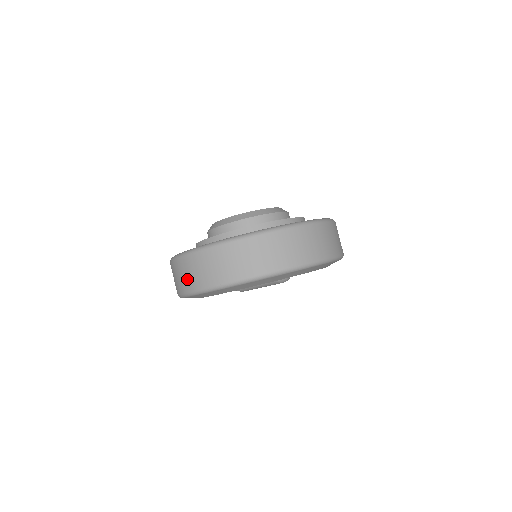
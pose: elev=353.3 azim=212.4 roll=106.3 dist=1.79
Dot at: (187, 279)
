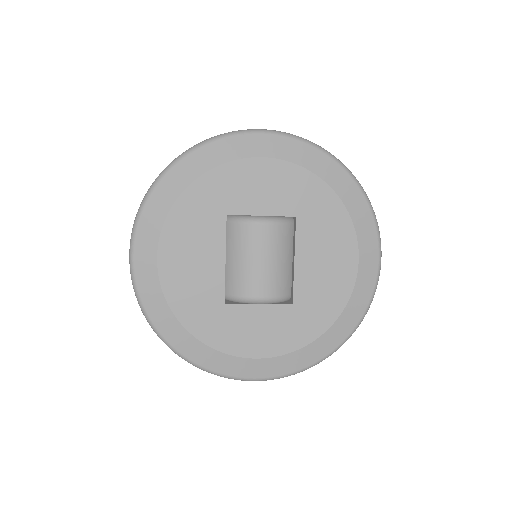
Dot at: occluded
